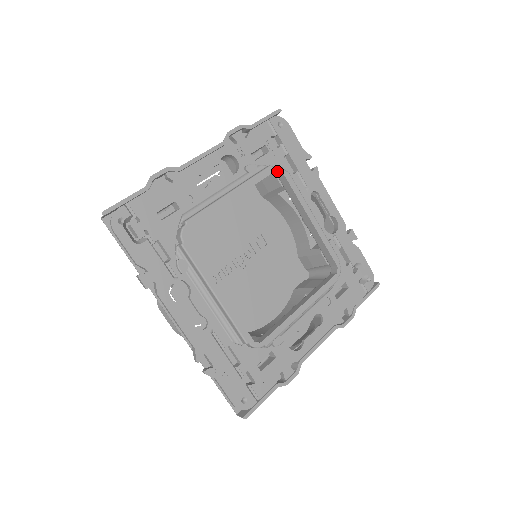
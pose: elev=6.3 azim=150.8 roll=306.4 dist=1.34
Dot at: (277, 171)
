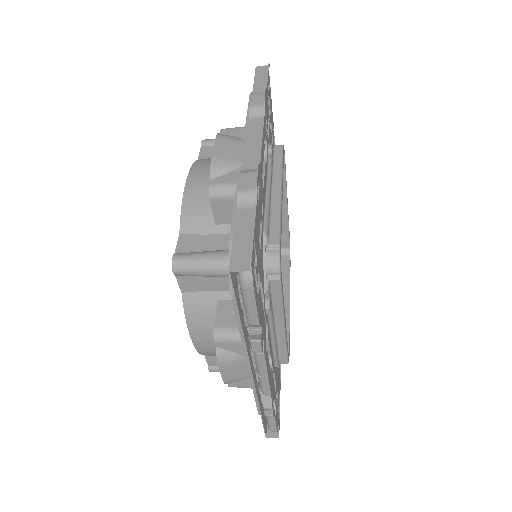
Dot at: occluded
